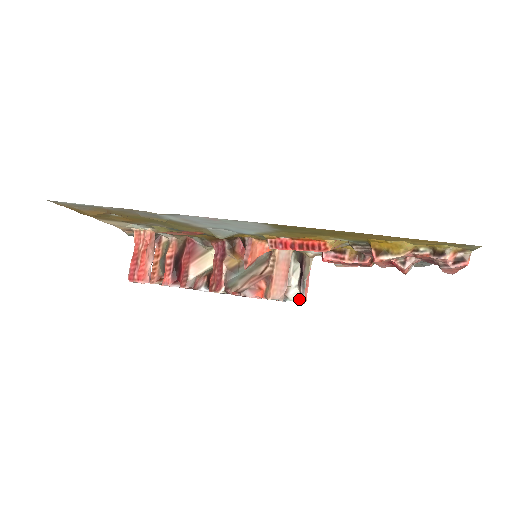
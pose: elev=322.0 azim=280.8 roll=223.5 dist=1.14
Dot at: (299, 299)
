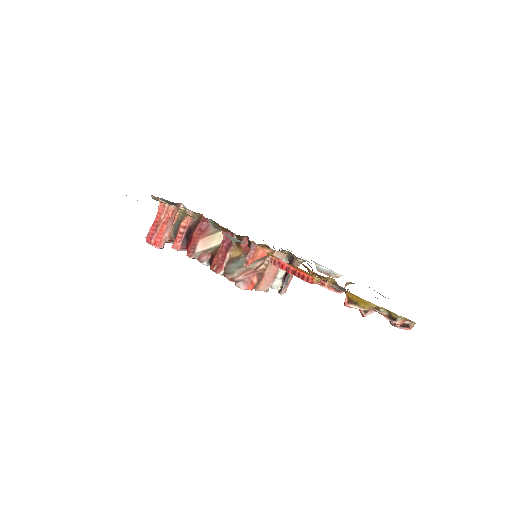
Dot at: (280, 291)
